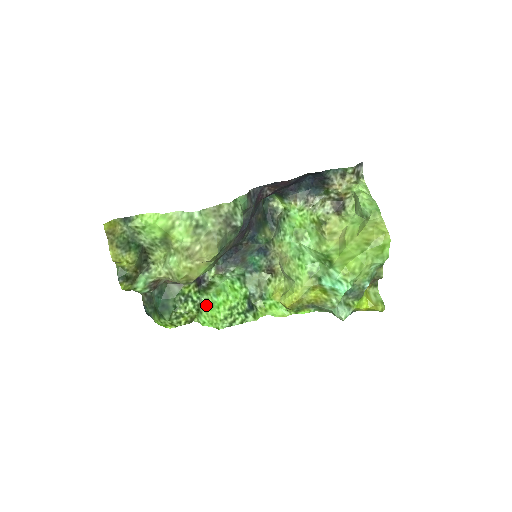
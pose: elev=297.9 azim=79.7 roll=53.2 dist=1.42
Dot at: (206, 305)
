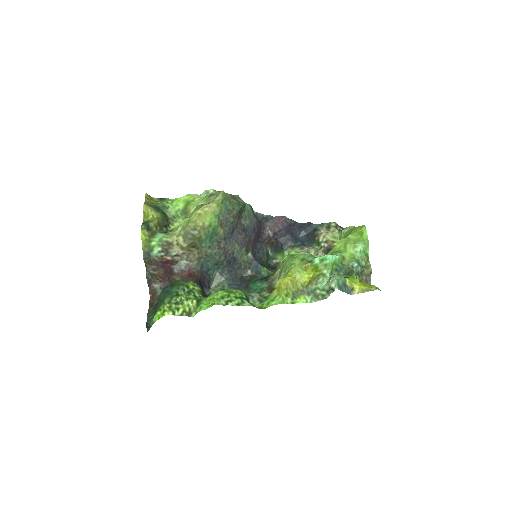
Dot at: occluded
